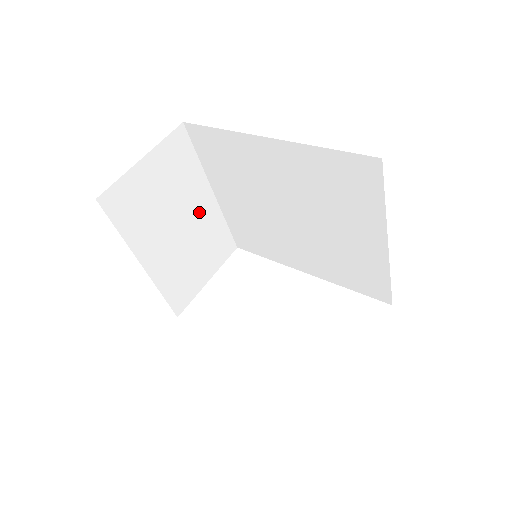
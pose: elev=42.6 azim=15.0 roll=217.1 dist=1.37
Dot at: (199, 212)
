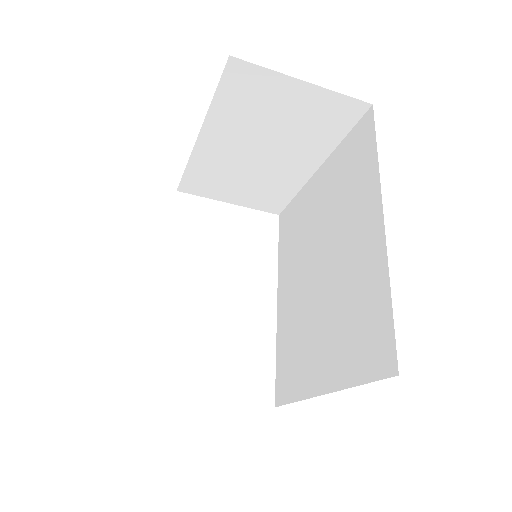
Dot at: (289, 165)
